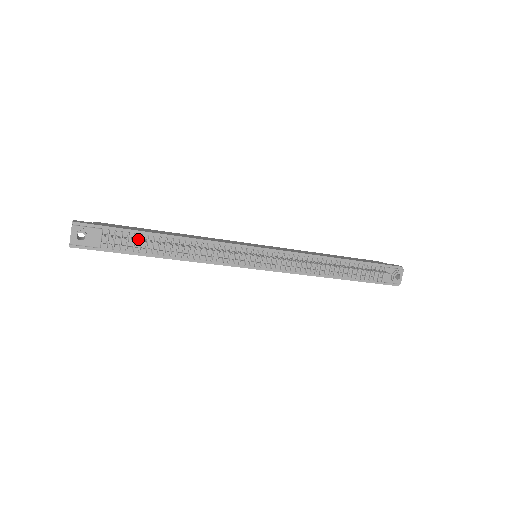
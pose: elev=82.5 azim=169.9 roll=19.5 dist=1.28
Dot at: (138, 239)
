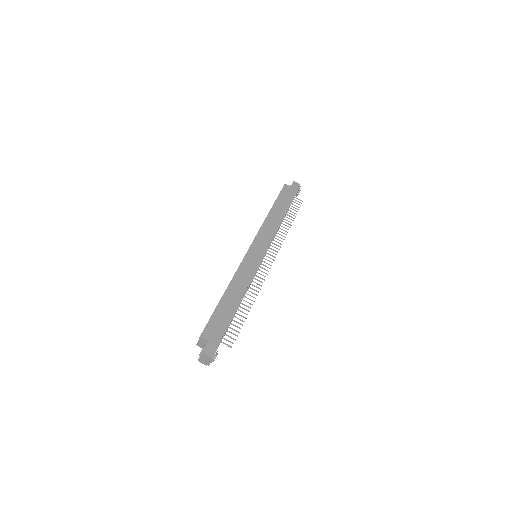
Dot at: (235, 326)
